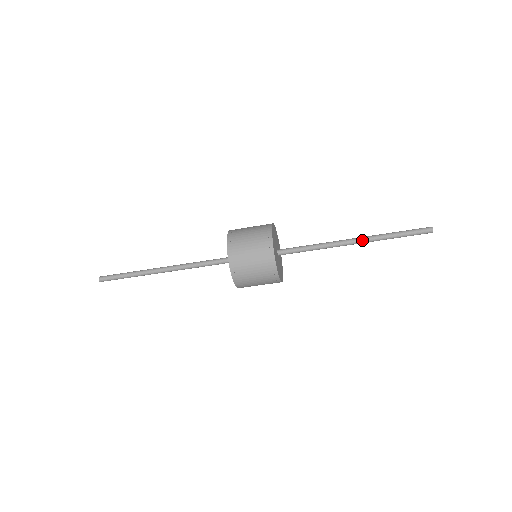
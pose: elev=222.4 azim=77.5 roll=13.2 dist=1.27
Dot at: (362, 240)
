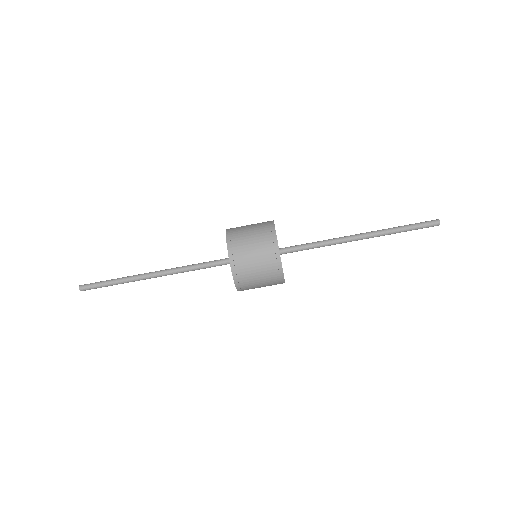
Dot at: (367, 232)
